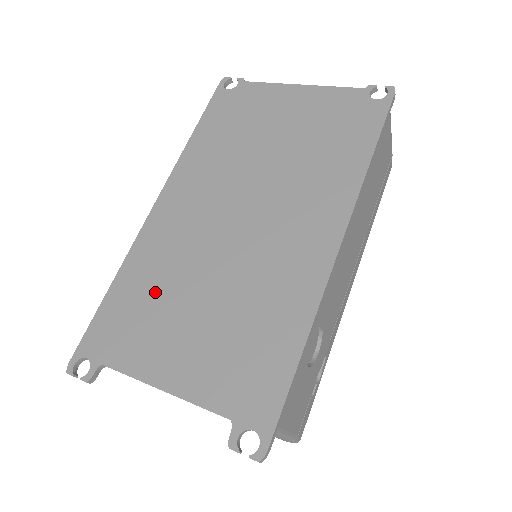
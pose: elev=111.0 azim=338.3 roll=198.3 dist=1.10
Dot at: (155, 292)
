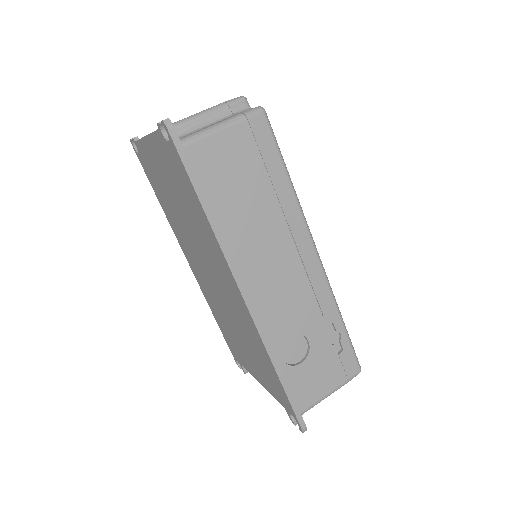
Dot at: (225, 326)
